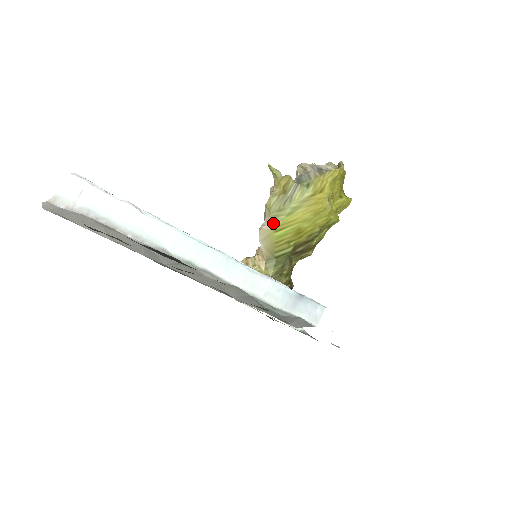
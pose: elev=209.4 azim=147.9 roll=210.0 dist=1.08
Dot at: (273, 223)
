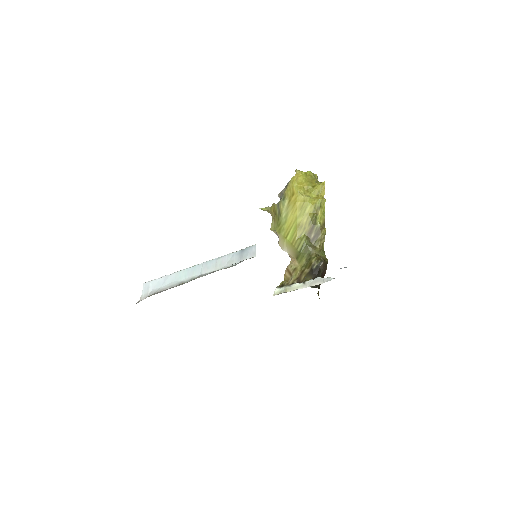
Dot at: (281, 235)
